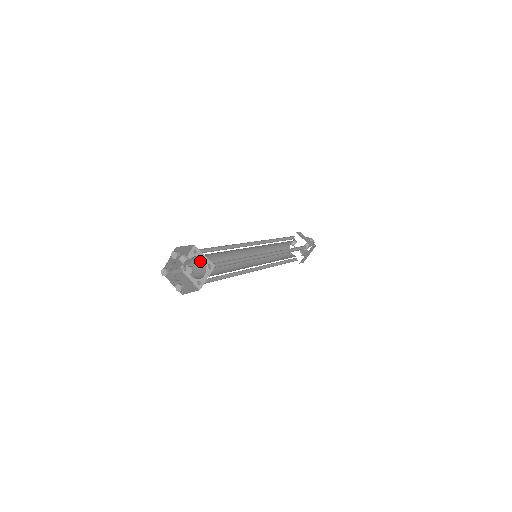
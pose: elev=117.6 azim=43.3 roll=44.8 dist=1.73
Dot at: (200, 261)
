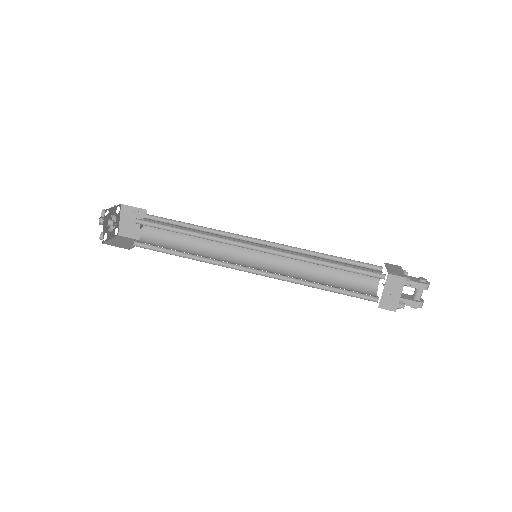
Dot at: (162, 235)
